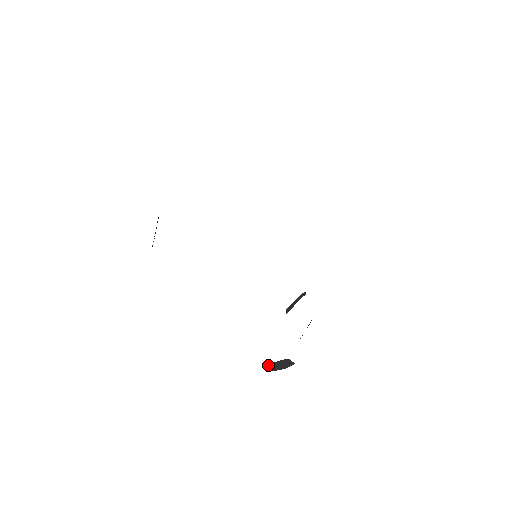
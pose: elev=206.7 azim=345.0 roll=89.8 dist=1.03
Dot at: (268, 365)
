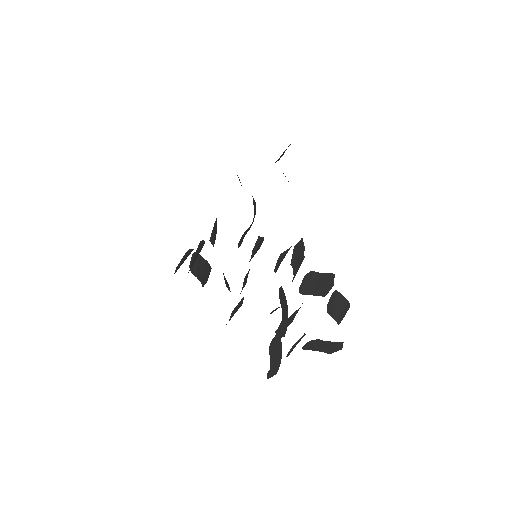
Dot at: (310, 349)
